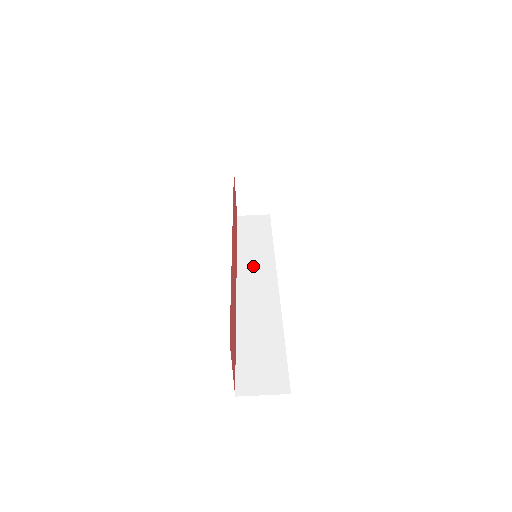
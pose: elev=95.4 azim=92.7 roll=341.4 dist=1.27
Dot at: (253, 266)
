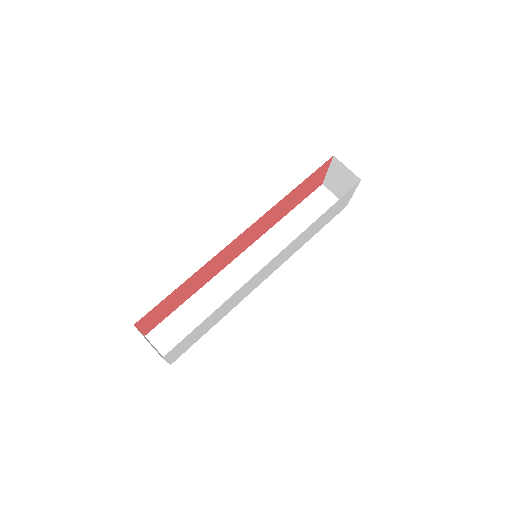
Dot at: (268, 249)
